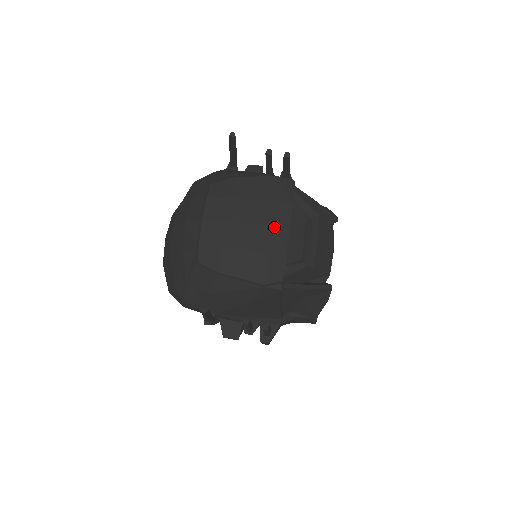
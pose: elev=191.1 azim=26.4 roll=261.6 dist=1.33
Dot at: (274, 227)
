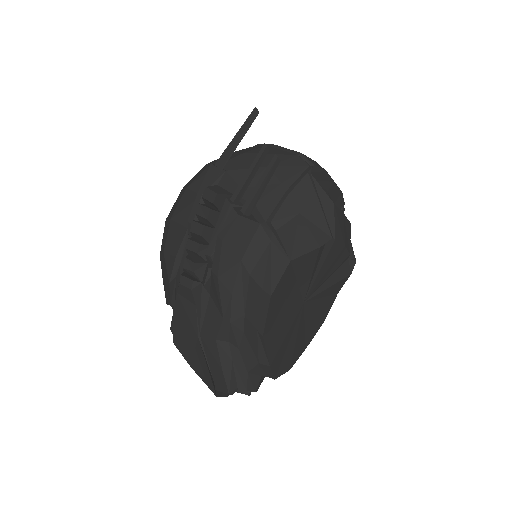
Dot at: occluded
